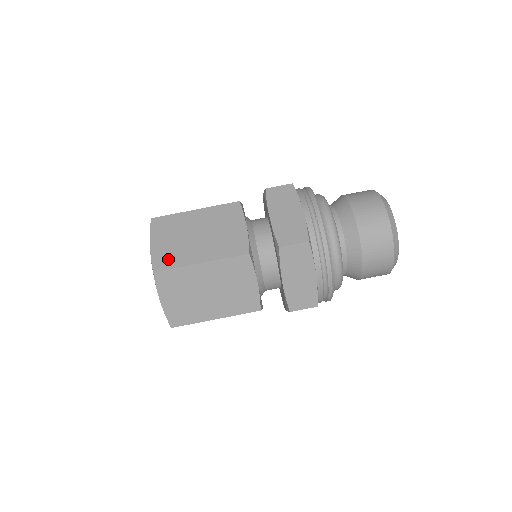
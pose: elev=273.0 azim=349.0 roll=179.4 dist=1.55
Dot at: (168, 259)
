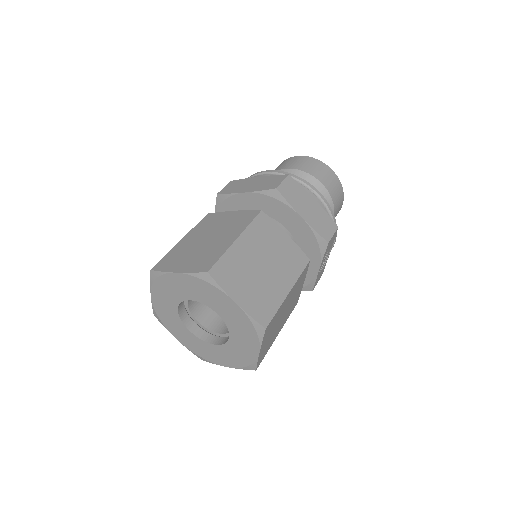
Dot at: (207, 260)
